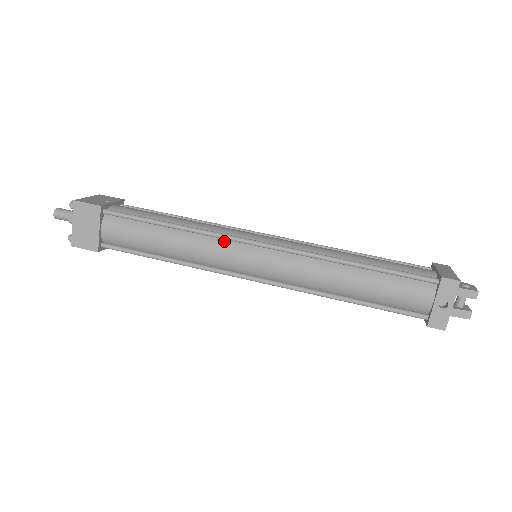
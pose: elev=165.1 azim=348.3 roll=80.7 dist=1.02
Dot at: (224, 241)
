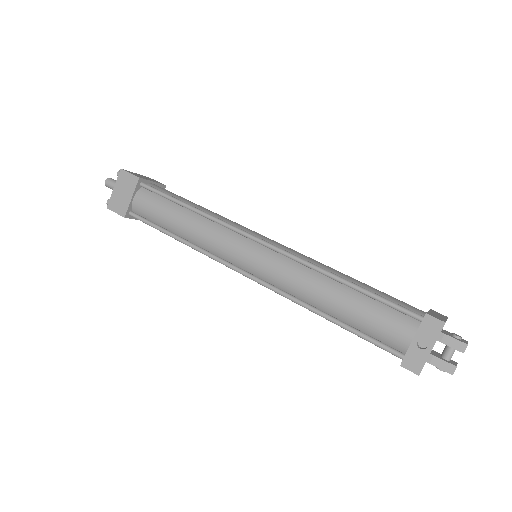
Dot at: (229, 231)
